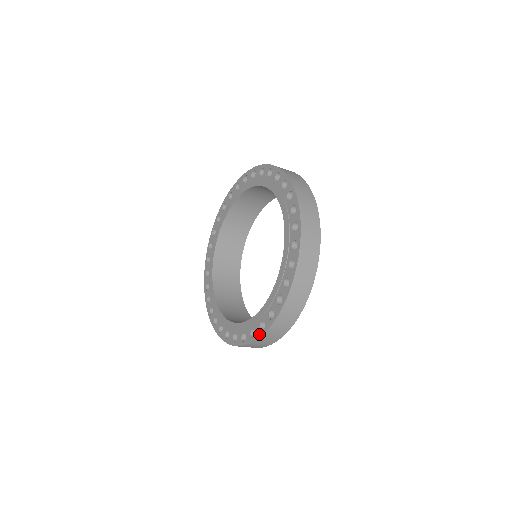
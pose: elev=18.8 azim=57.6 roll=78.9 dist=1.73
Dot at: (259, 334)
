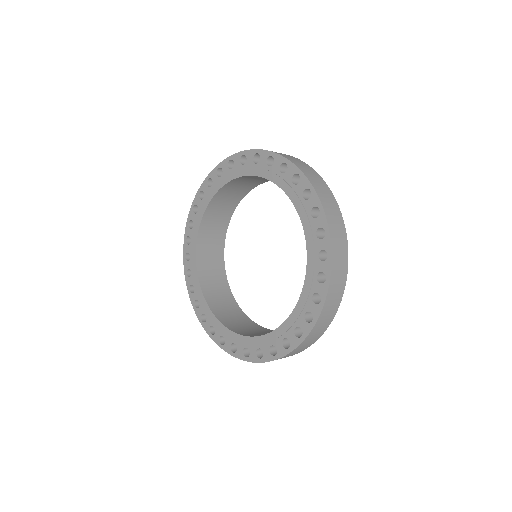
Dot at: (255, 359)
